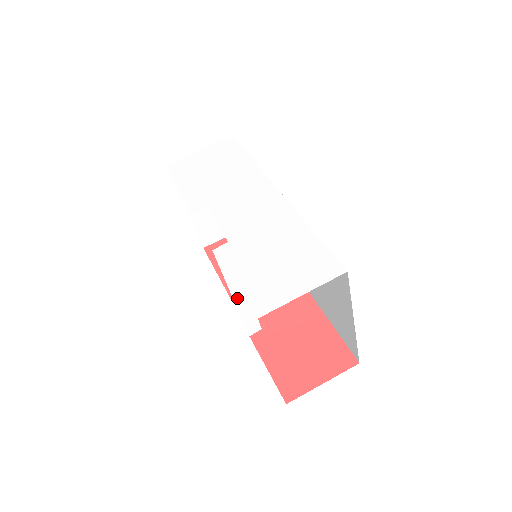
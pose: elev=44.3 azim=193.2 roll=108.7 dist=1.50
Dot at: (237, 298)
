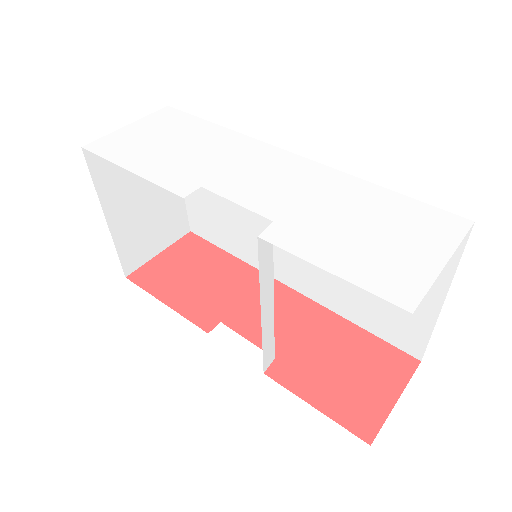
Dot at: (264, 315)
